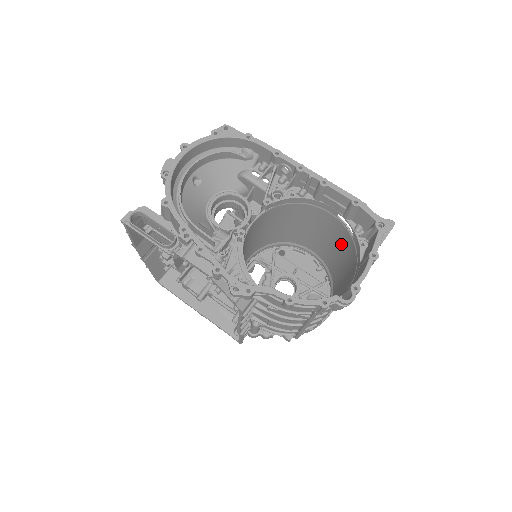
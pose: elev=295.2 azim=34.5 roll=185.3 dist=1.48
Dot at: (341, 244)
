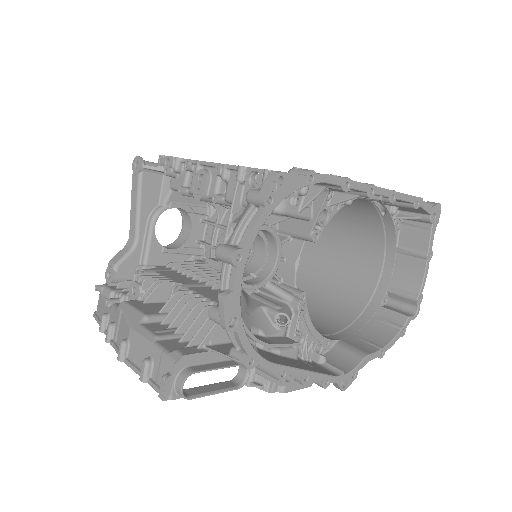
Dot at: occluded
